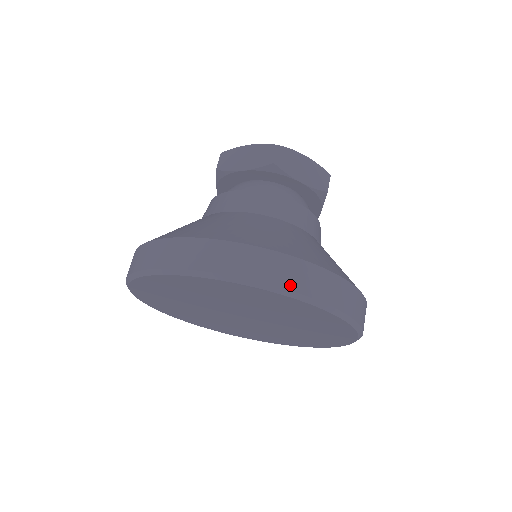
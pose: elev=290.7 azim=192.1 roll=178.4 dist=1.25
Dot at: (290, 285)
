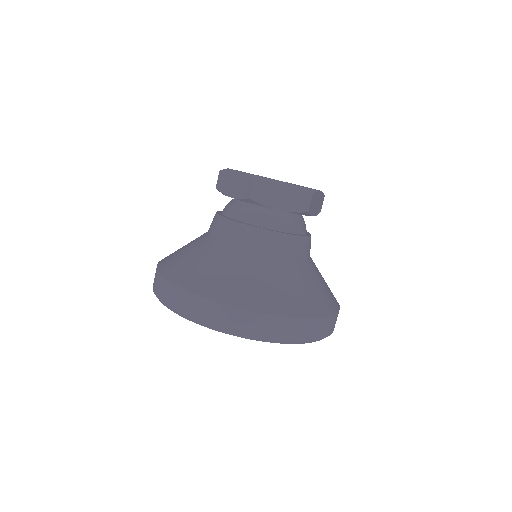
Dot at: (238, 330)
